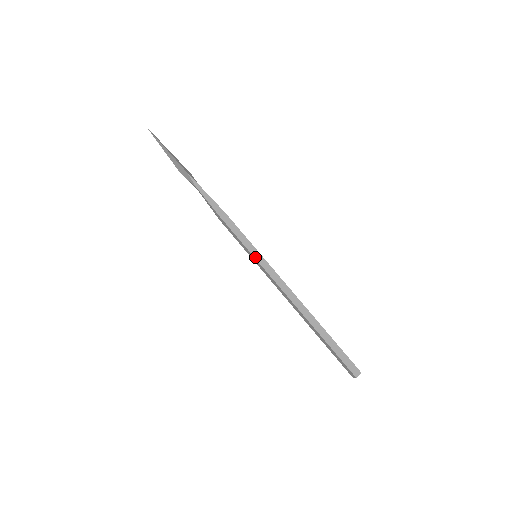
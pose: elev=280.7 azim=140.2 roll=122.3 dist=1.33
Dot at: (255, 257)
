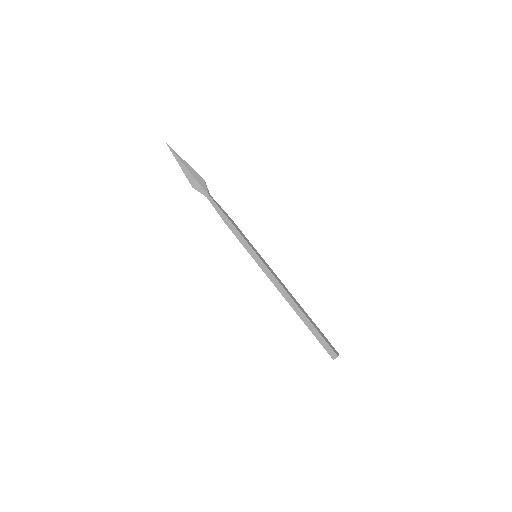
Dot at: (254, 258)
